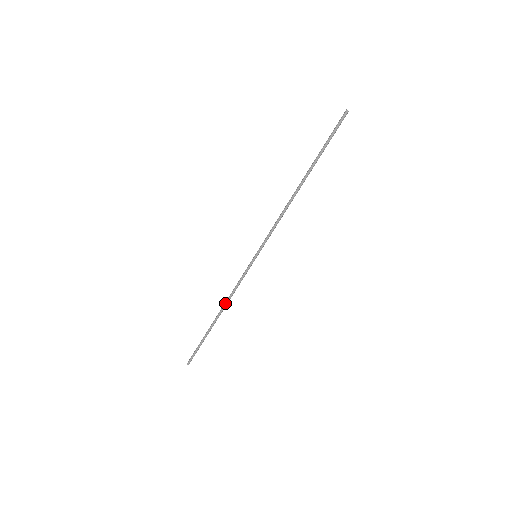
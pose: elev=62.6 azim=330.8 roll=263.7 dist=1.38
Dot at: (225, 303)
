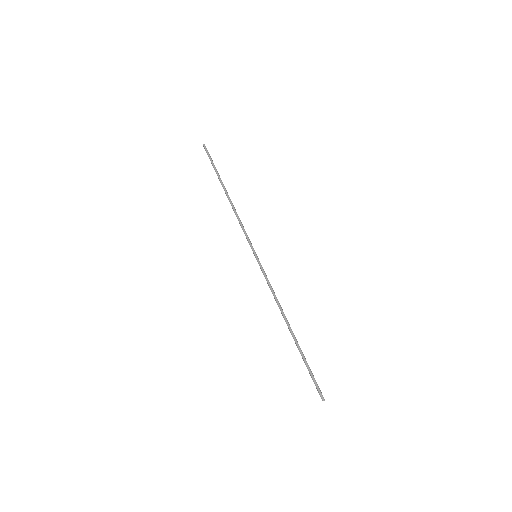
Dot at: (280, 310)
